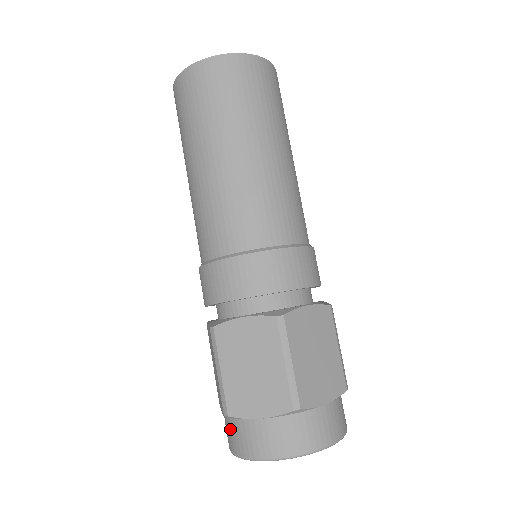
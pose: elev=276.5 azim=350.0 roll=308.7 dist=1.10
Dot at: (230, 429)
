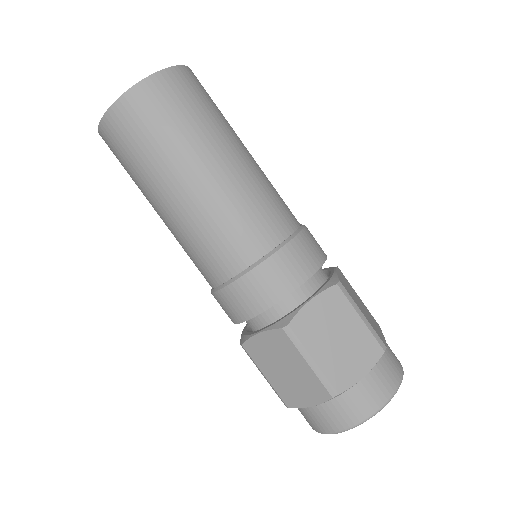
Dot at: occluded
